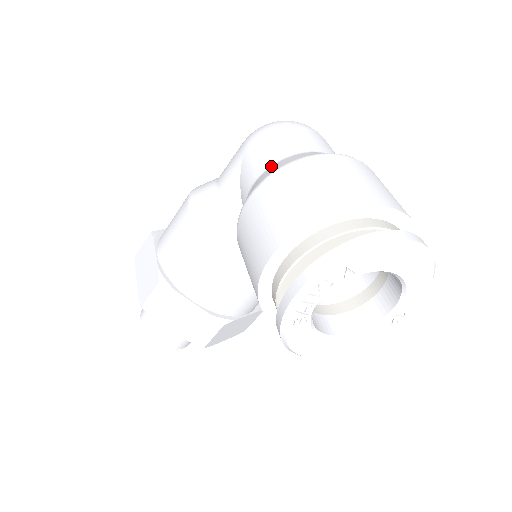
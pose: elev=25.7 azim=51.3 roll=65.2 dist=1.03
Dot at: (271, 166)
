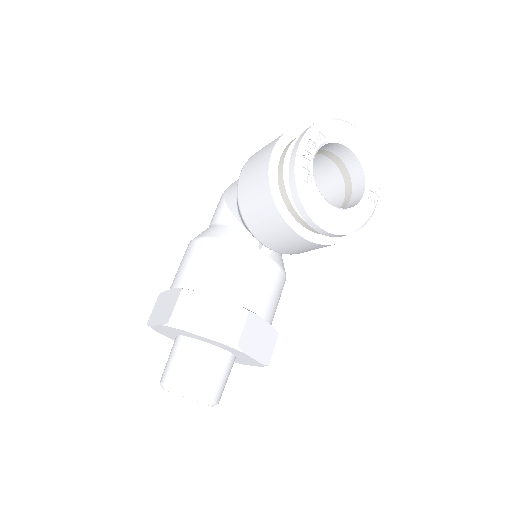
Dot at: occluded
